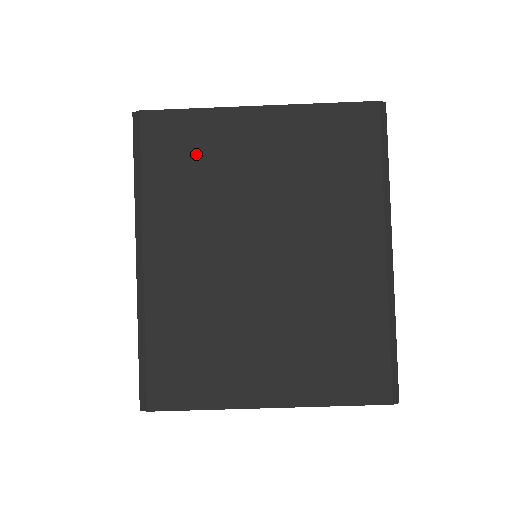
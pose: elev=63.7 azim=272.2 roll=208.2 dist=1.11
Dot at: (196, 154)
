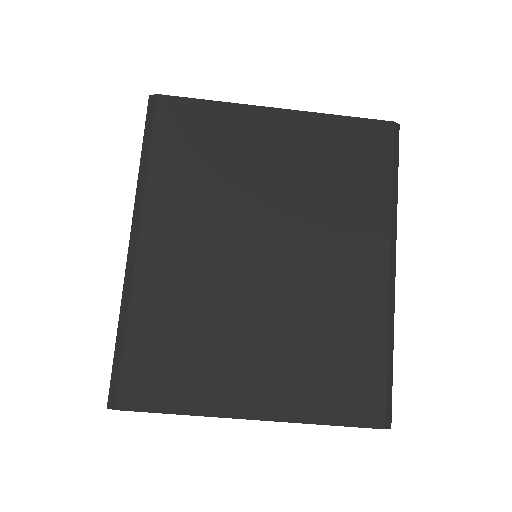
Dot at: (209, 144)
